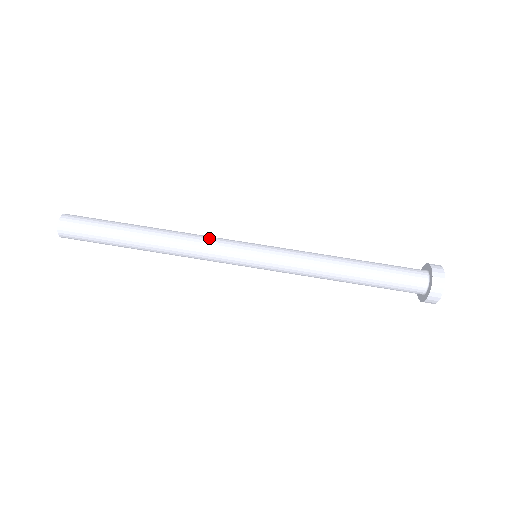
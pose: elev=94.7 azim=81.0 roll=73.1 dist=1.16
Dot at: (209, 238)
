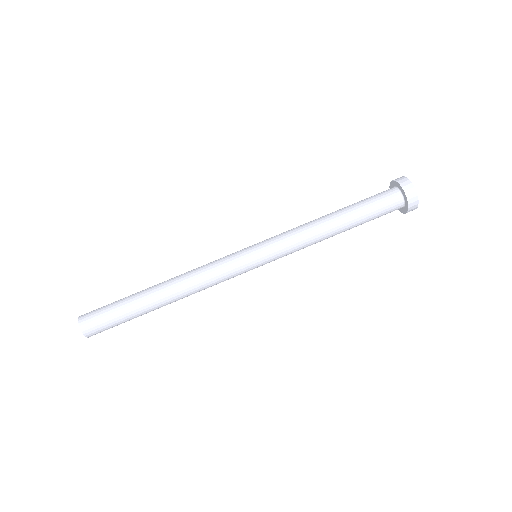
Dot at: (212, 268)
